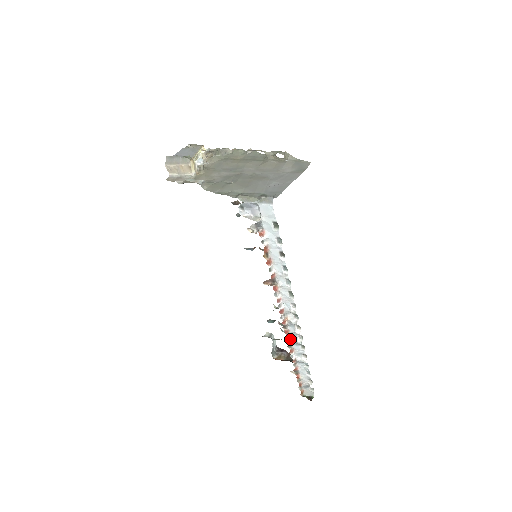
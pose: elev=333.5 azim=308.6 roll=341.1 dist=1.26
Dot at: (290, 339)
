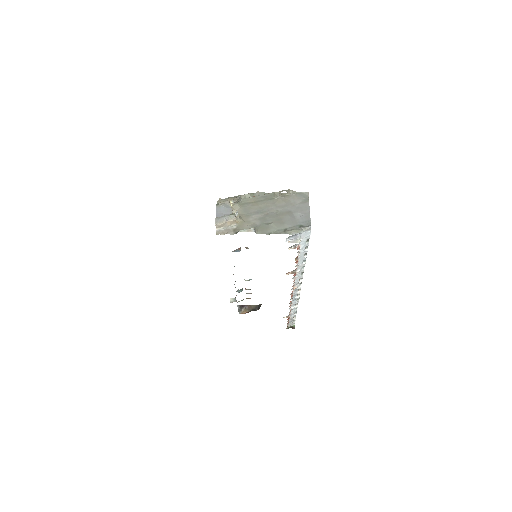
Dot at: (292, 299)
